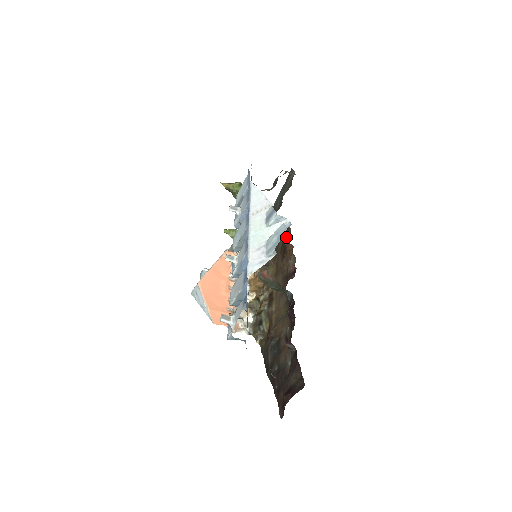
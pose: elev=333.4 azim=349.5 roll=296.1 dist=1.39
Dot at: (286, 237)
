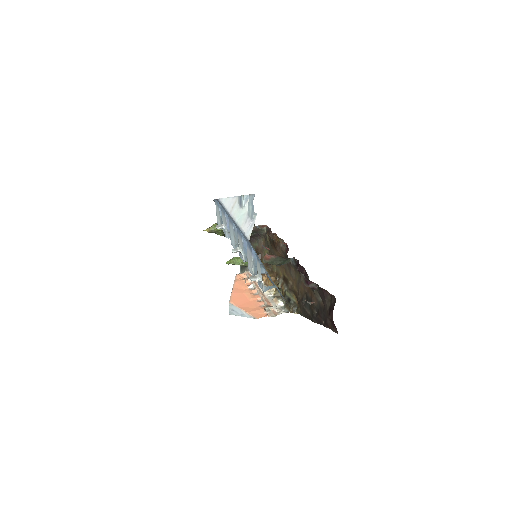
Dot at: (269, 234)
